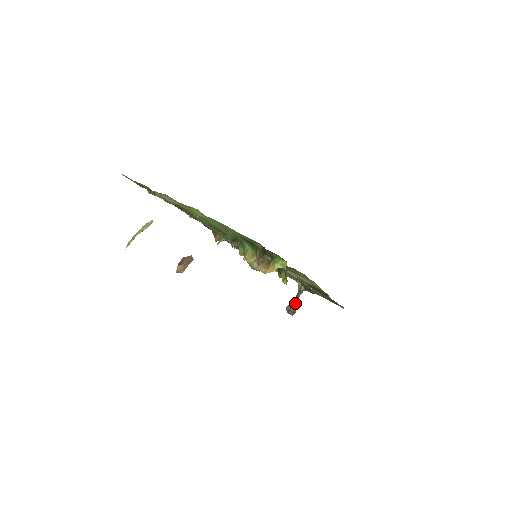
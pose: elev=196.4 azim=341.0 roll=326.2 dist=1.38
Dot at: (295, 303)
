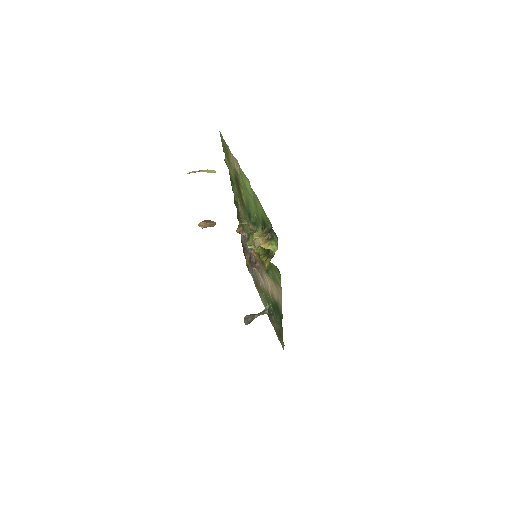
Dot at: (254, 317)
